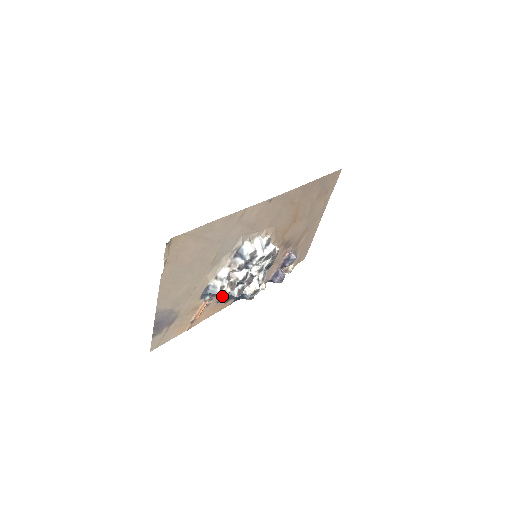
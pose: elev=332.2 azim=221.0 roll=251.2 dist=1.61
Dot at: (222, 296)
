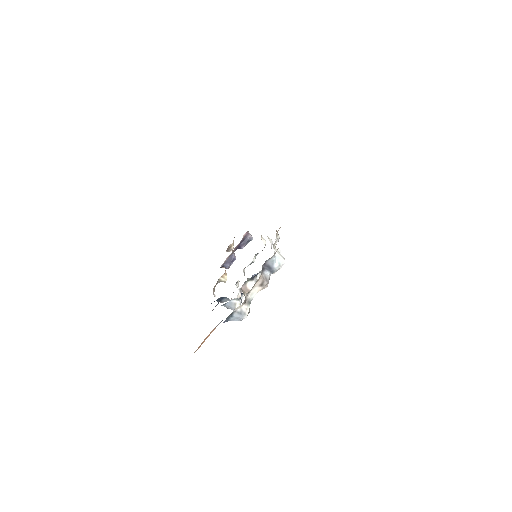
Dot at: occluded
